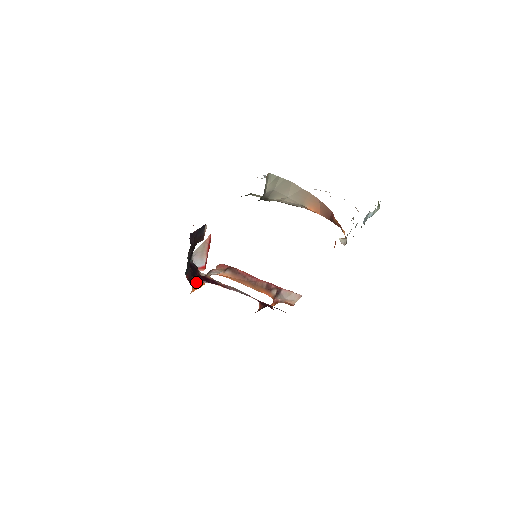
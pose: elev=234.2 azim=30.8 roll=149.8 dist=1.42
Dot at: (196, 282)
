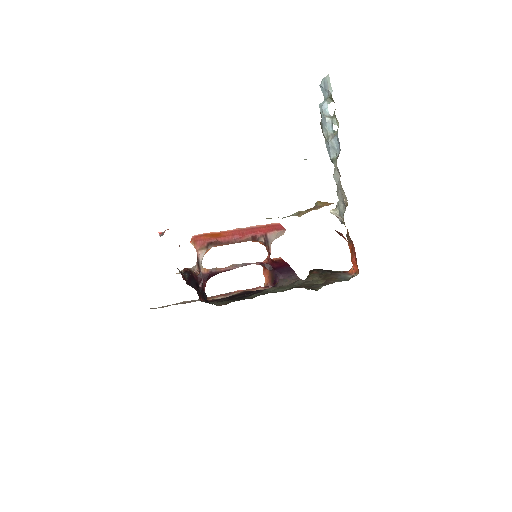
Dot at: (204, 289)
